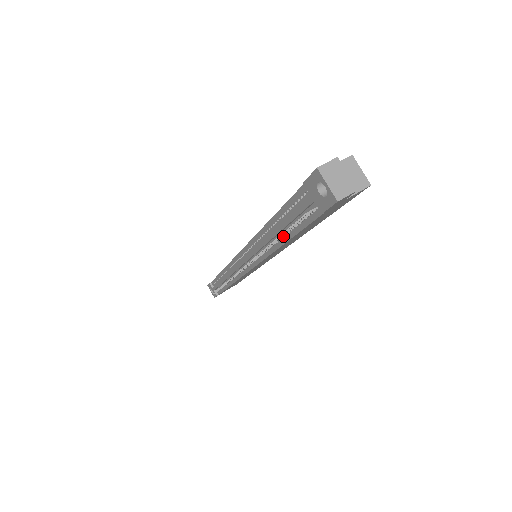
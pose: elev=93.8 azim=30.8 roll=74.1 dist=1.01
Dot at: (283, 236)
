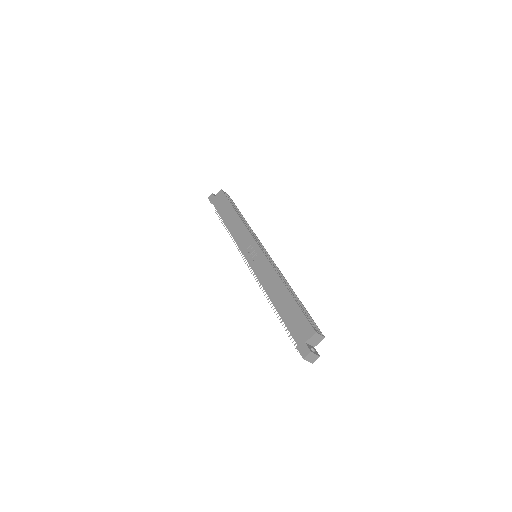
Dot at: occluded
